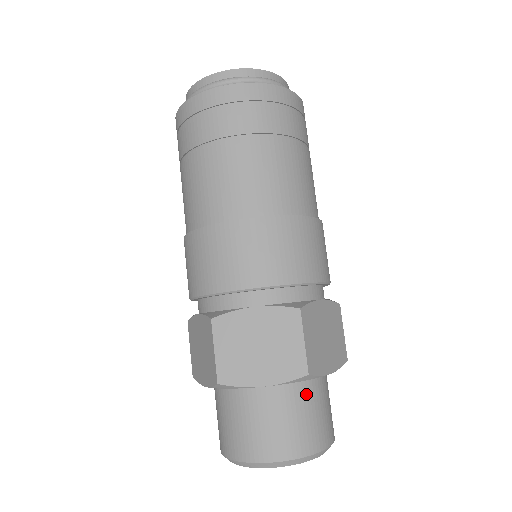
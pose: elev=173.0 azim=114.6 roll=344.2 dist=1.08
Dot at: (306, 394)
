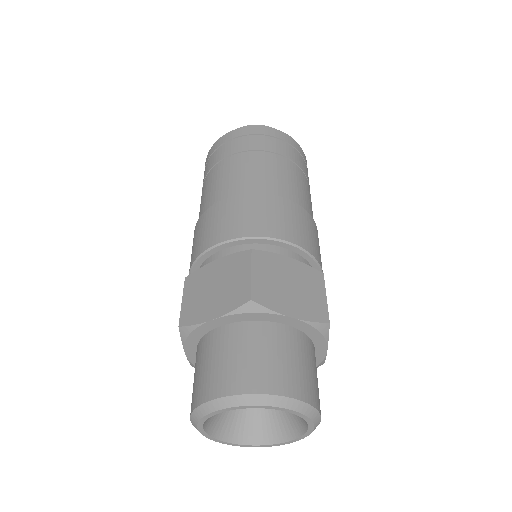
Dot at: (262, 335)
